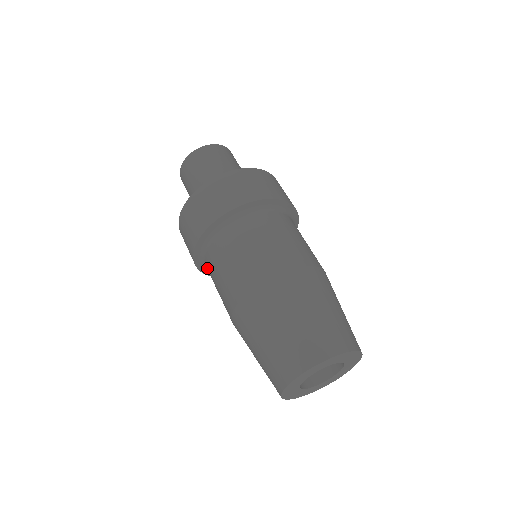
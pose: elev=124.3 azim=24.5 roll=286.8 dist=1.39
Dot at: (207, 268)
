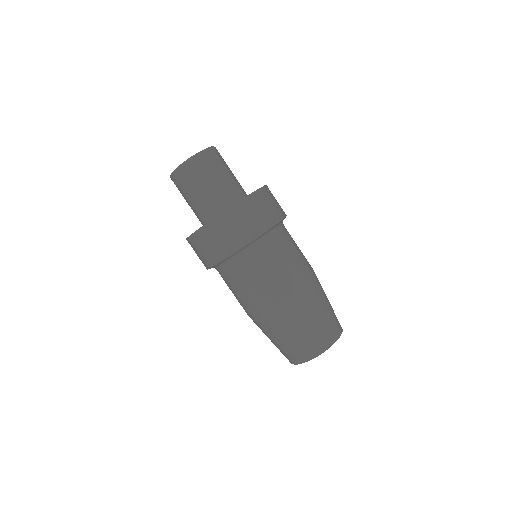
Dot at: (229, 269)
